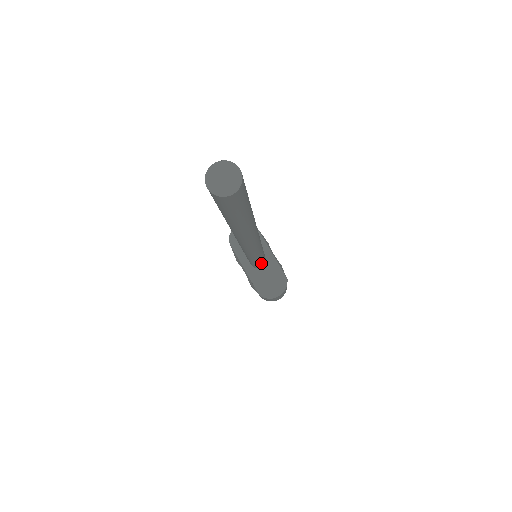
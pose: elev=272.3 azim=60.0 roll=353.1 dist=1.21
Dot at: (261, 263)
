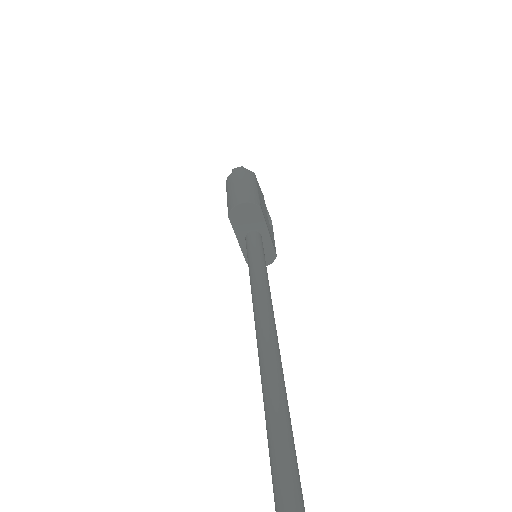
Dot at: occluded
